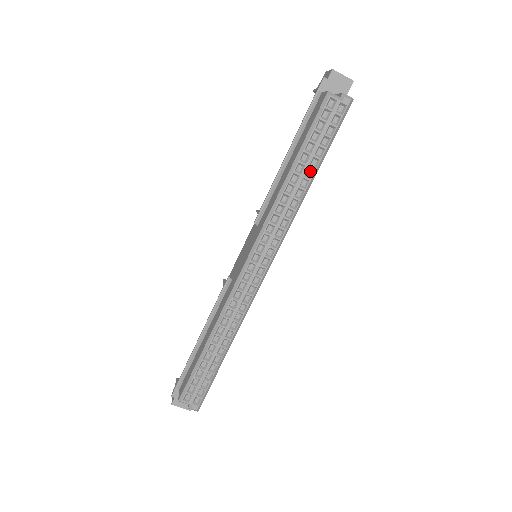
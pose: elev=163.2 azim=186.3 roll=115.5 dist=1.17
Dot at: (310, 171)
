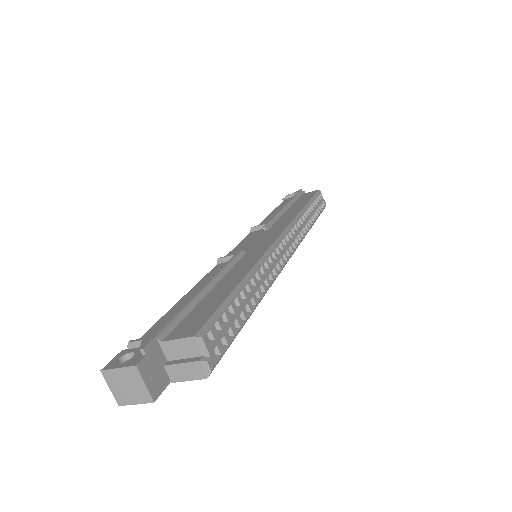
Dot at: occluded
